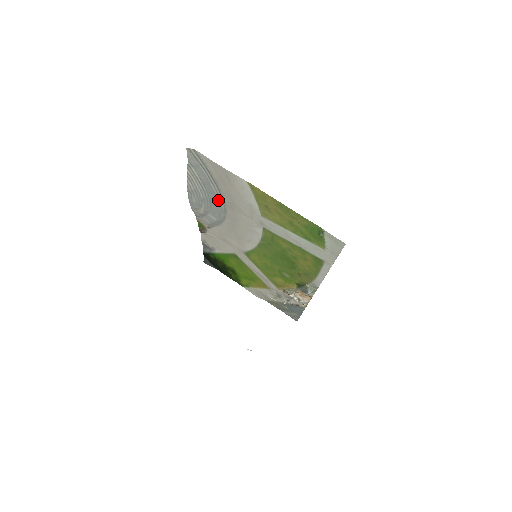
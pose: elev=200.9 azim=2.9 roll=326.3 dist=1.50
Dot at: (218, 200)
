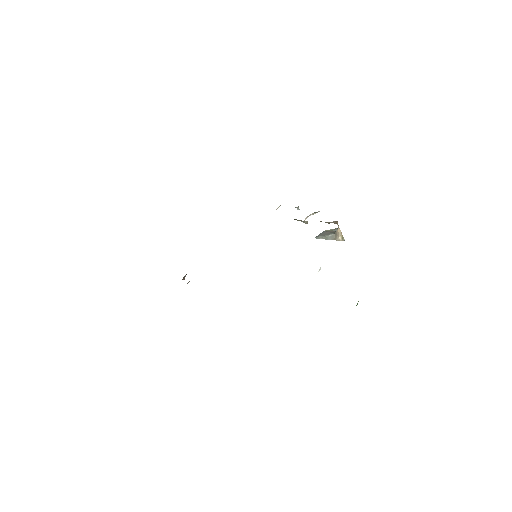
Dot at: occluded
